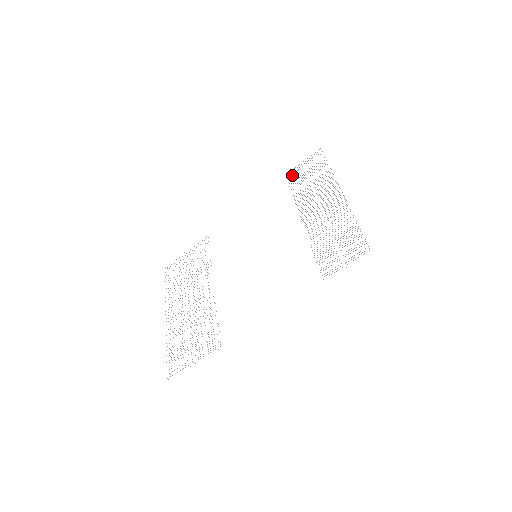
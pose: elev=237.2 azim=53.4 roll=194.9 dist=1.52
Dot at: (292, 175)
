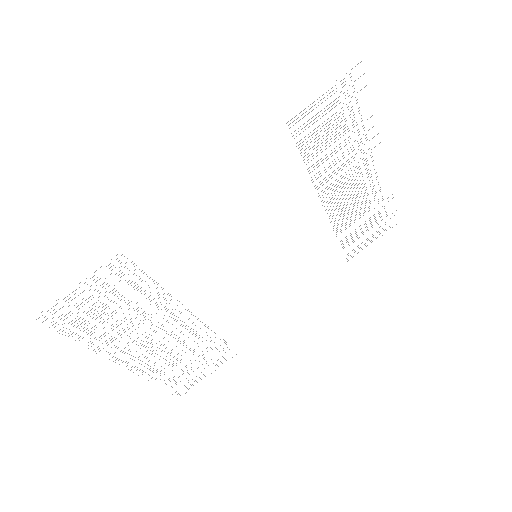
Dot at: occluded
